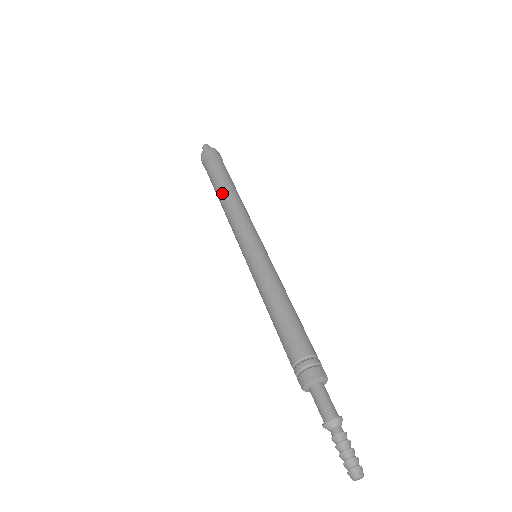
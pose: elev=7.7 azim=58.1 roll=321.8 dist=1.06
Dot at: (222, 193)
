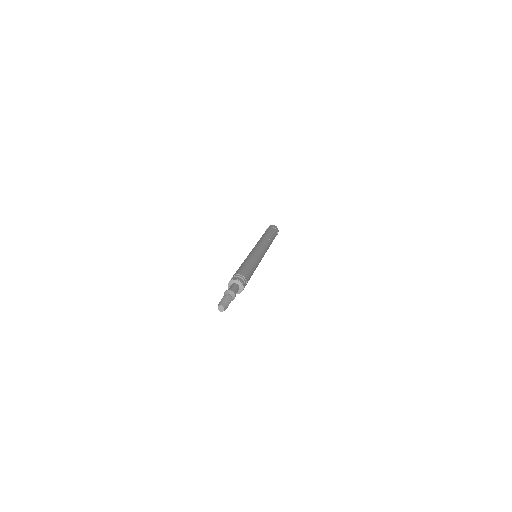
Dot at: occluded
